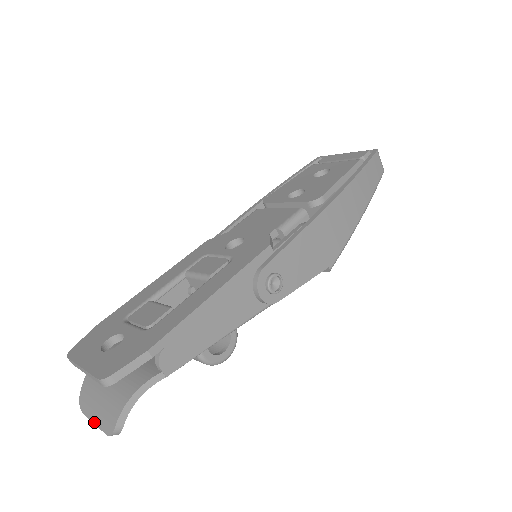
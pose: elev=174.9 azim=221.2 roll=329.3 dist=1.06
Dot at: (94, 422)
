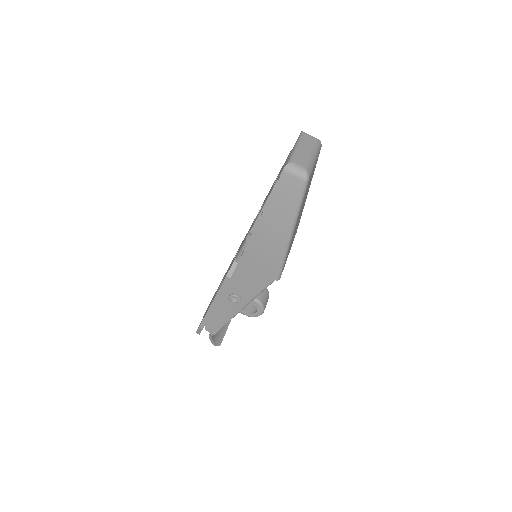
Dot at: occluded
